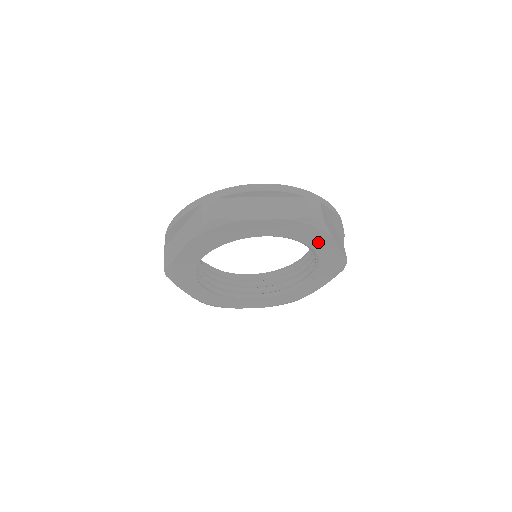
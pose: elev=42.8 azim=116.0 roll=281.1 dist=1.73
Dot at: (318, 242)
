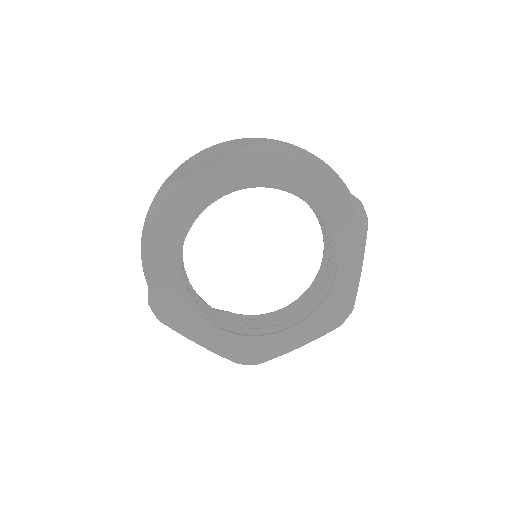
Dot at: (296, 178)
